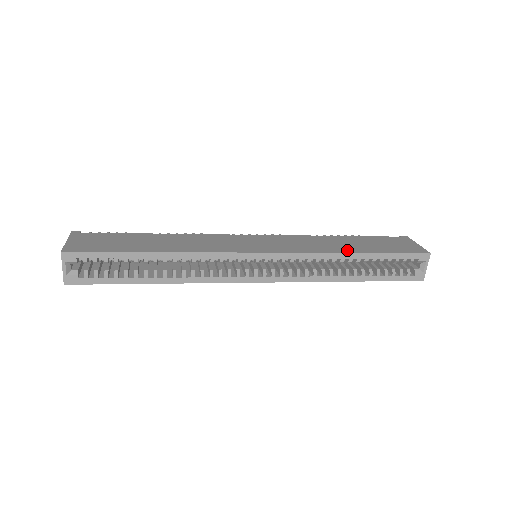
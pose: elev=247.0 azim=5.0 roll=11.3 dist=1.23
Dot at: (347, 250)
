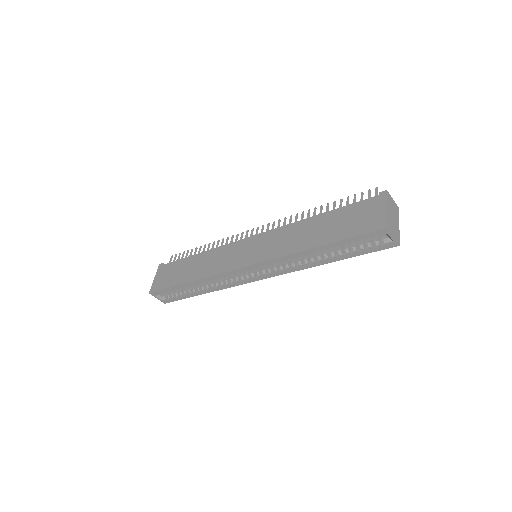
Dot at: (308, 245)
